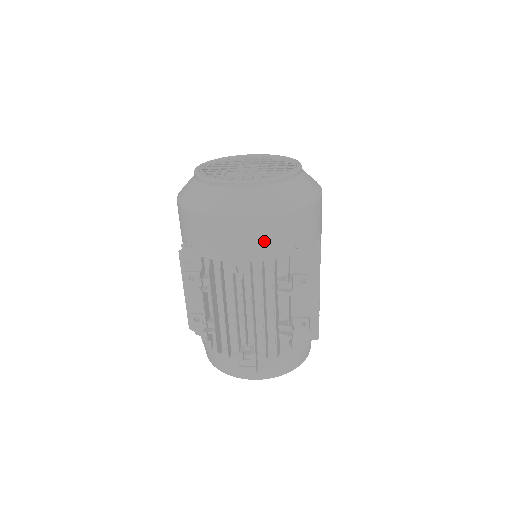
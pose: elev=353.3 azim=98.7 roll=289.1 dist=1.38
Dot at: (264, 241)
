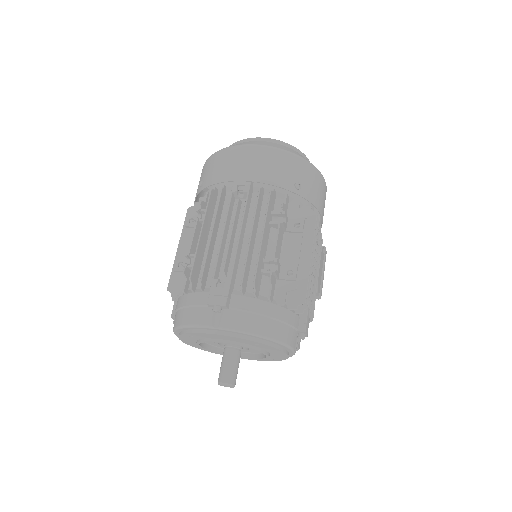
Dot at: (268, 167)
